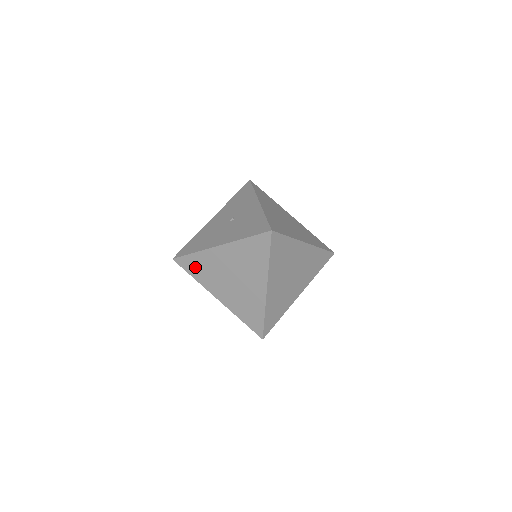
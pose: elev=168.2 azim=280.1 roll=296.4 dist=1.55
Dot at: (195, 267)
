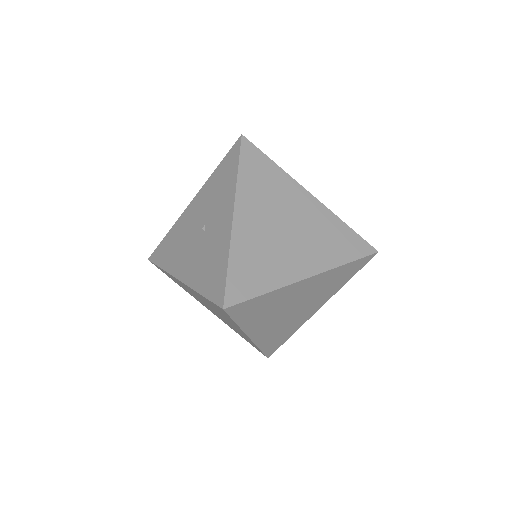
Dot at: (172, 278)
